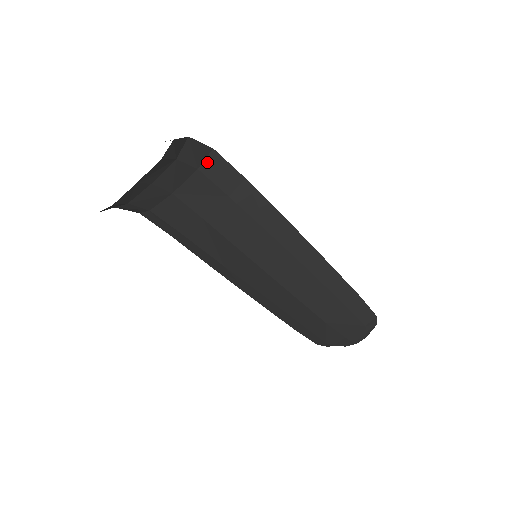
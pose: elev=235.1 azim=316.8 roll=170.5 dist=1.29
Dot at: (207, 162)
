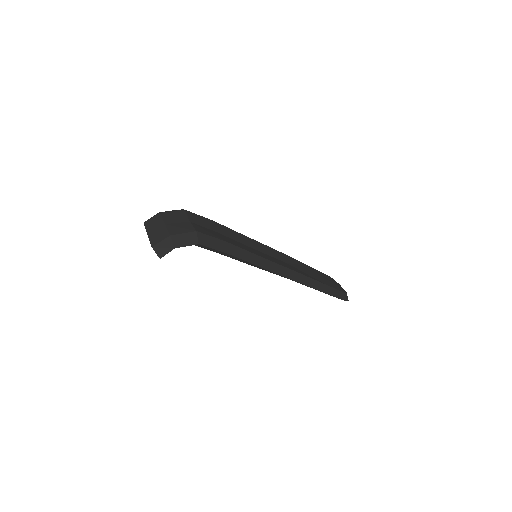
Dot at: (197, 245)
